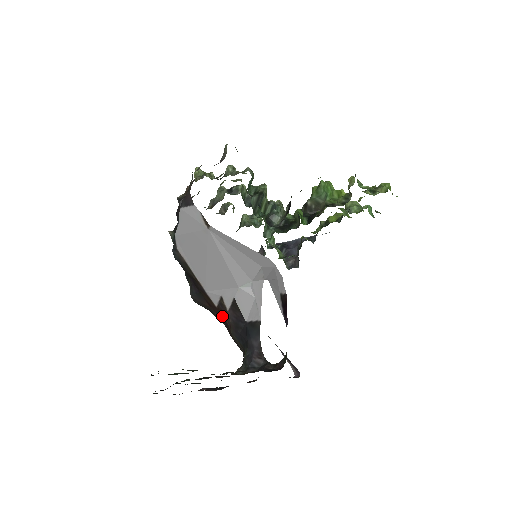
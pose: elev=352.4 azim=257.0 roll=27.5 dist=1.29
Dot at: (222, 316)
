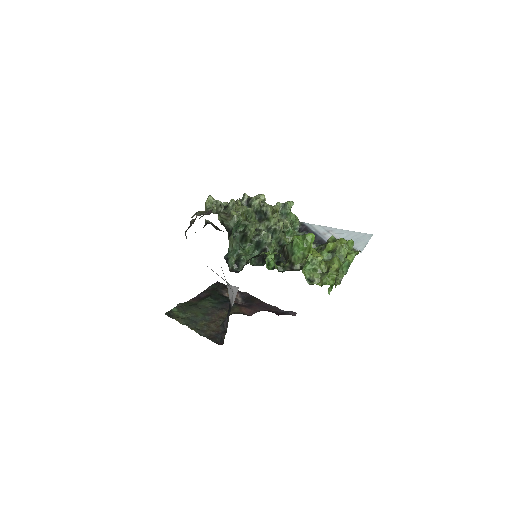
Dot at: occluded
